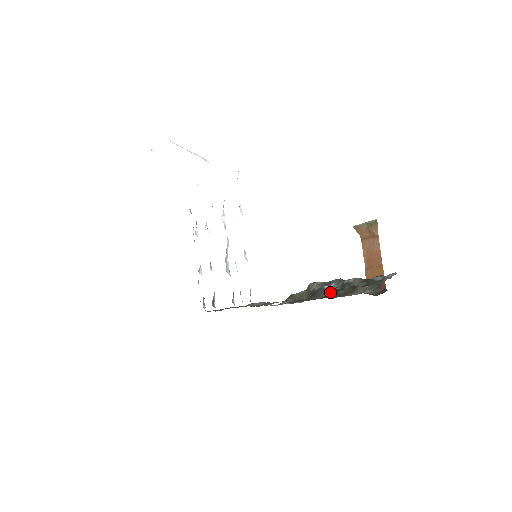
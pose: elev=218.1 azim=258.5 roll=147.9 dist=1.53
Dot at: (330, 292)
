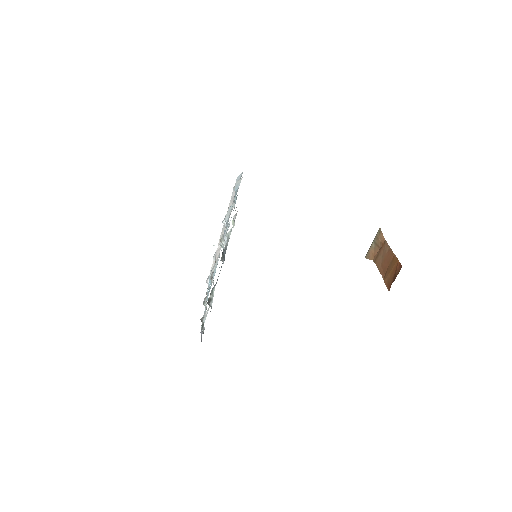
Dot at: occluded
